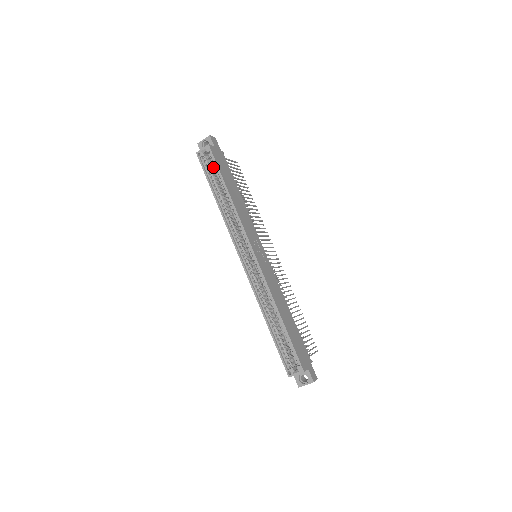
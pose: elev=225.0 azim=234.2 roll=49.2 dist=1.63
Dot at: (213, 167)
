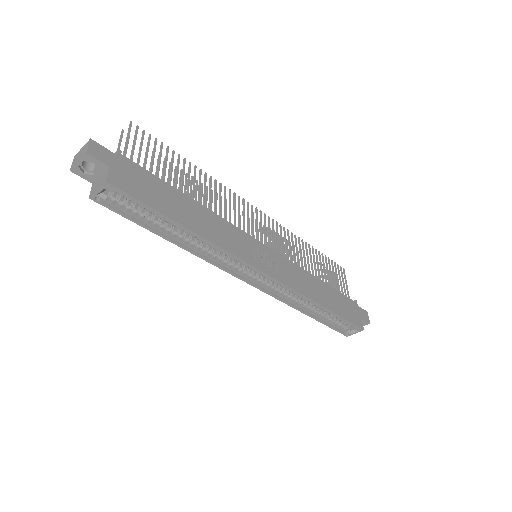
Dot at: occluded
